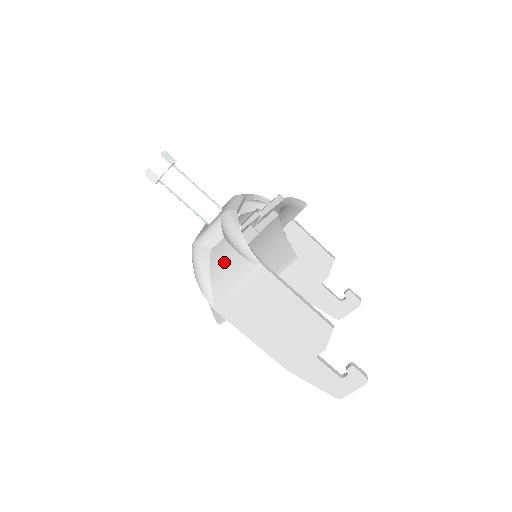
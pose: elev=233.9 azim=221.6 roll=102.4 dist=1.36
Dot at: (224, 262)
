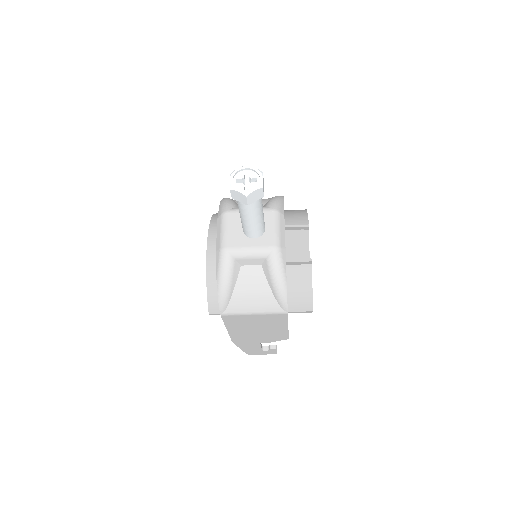
Dot at: (254, 291)
